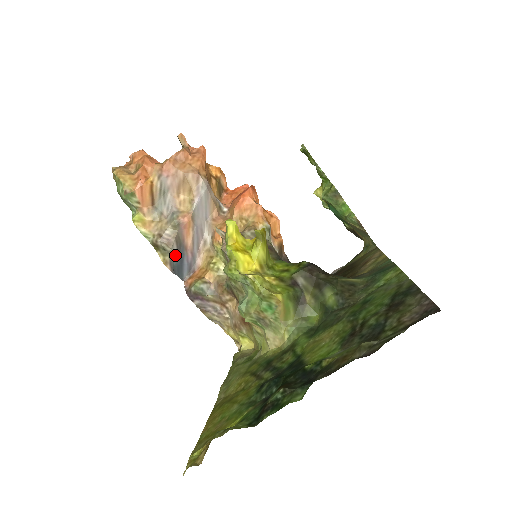
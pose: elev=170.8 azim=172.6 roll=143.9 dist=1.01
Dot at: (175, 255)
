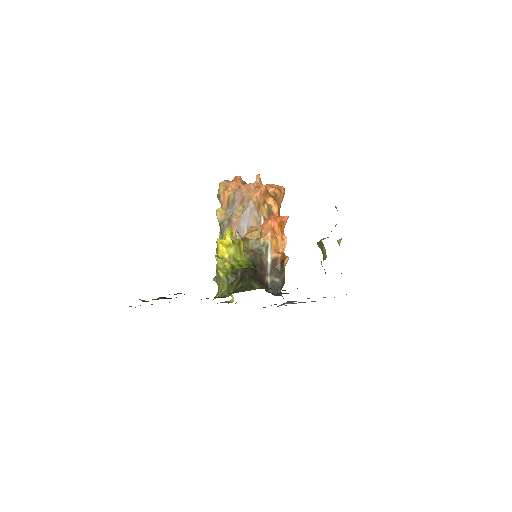
Dot at: occluded
